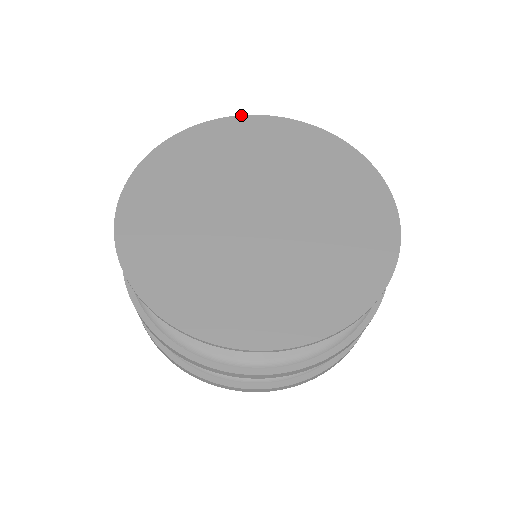
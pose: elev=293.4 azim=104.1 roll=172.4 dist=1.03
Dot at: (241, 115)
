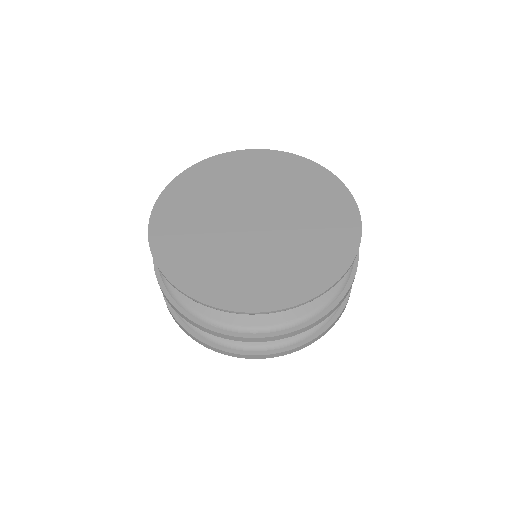
Dot at: (223, 153)
